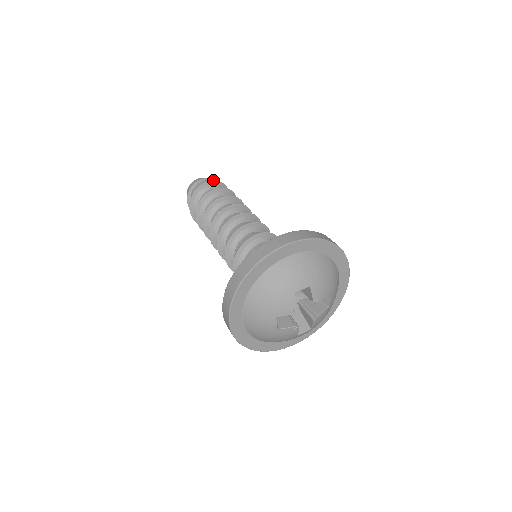
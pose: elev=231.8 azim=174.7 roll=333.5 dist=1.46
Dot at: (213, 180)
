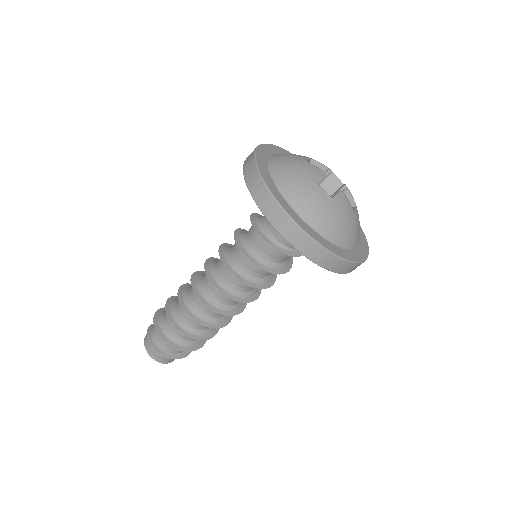
Dot at: occluded
